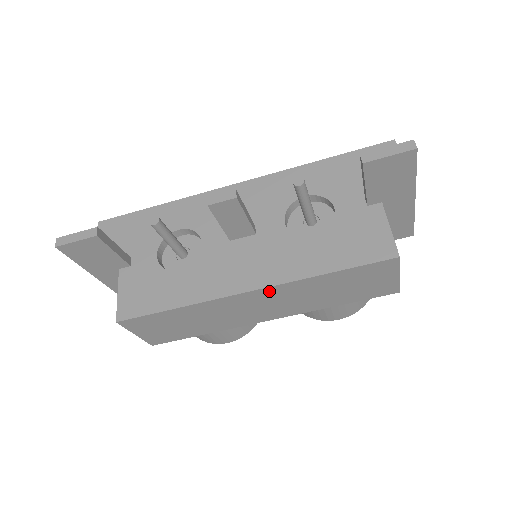
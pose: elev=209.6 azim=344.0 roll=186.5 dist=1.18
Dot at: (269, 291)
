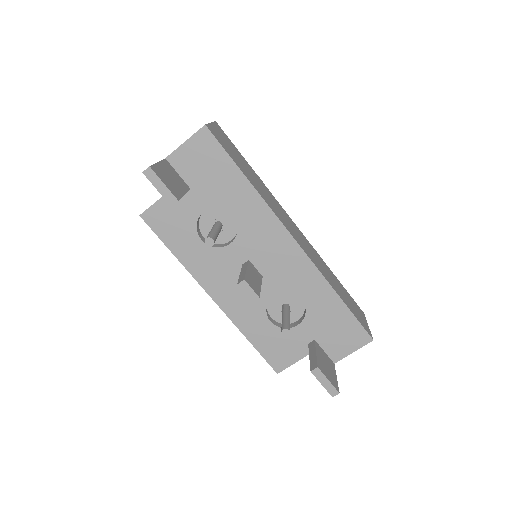
Dot at: occluded
